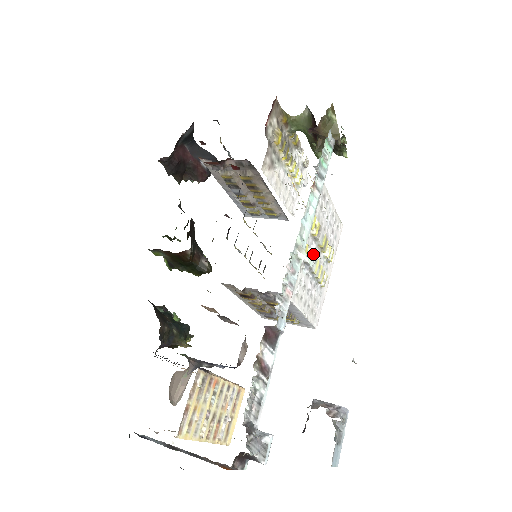
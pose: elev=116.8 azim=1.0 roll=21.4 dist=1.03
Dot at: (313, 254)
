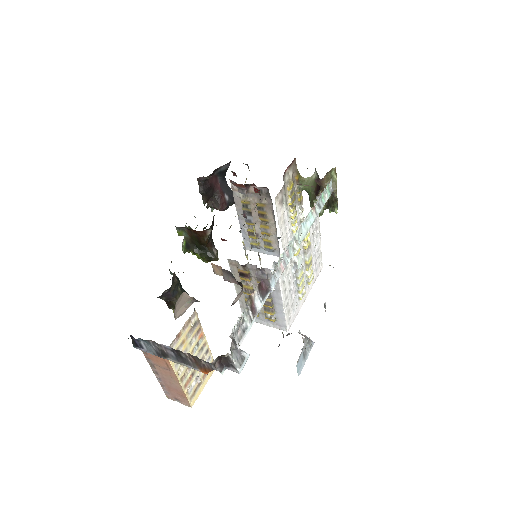
Dot at: (301, 260)
